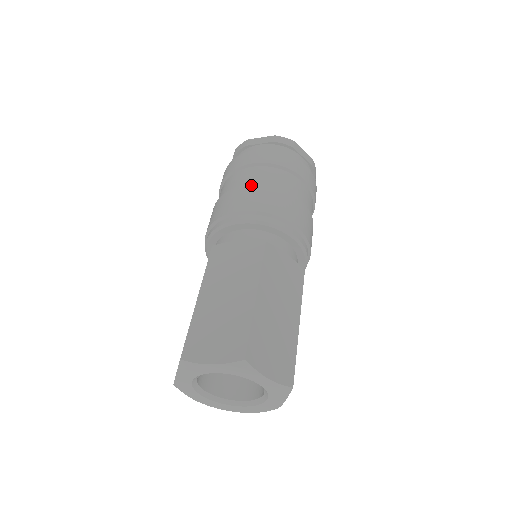
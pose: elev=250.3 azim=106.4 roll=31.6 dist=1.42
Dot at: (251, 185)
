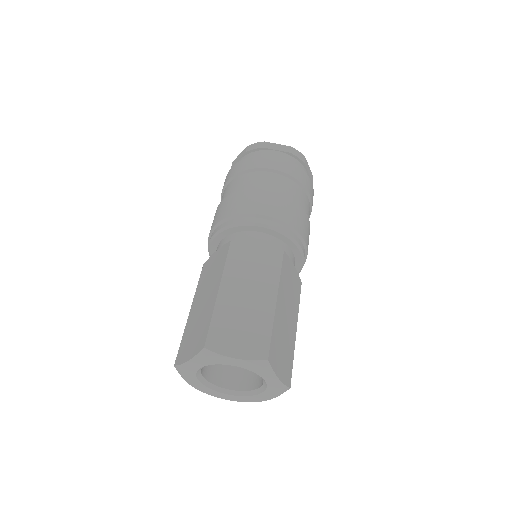
Dot at: (224, 199)
